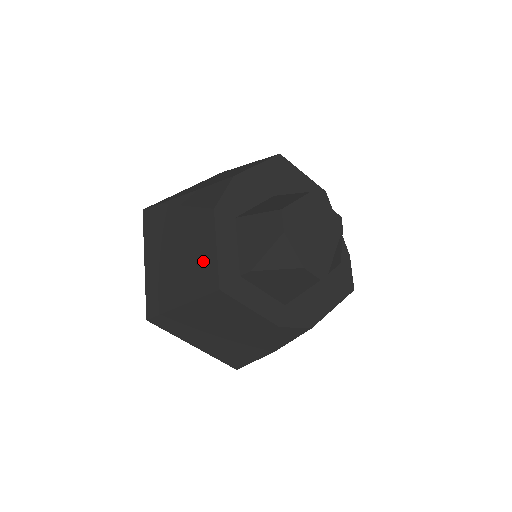
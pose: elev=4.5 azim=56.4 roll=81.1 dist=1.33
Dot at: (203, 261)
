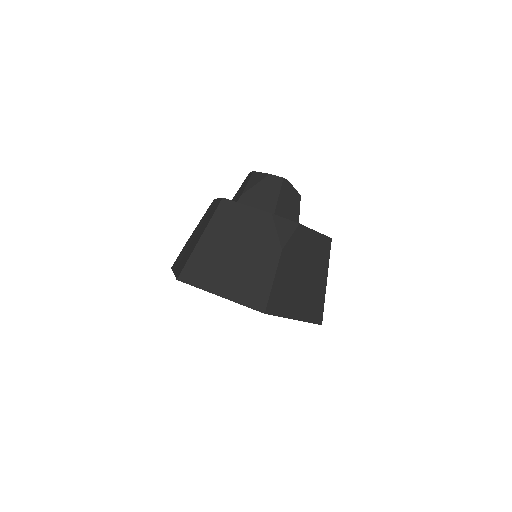
Dot at: occluded
